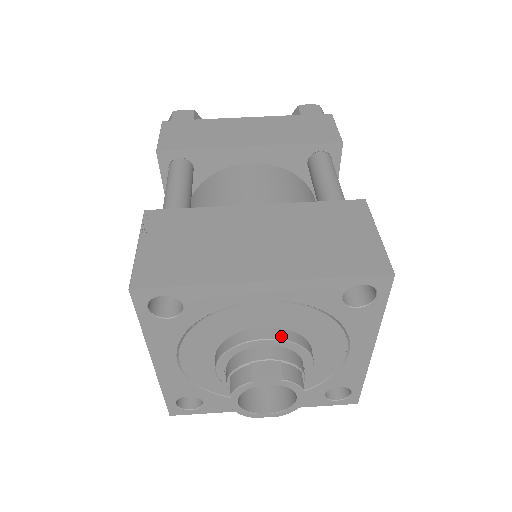
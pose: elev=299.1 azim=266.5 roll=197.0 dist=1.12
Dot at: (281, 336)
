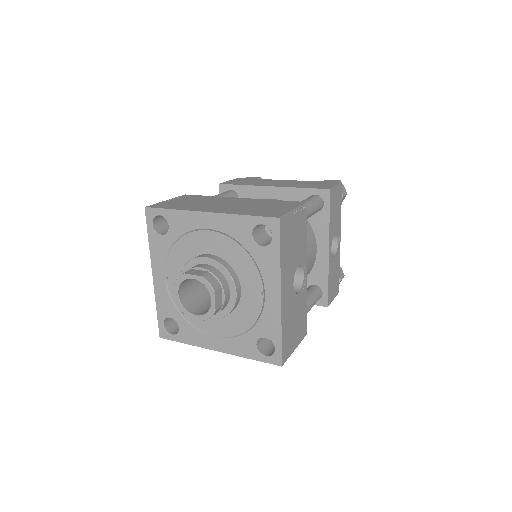
Dot at: (216, 259)
